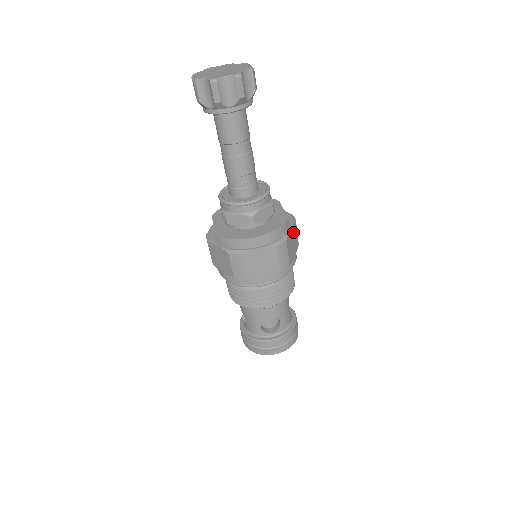
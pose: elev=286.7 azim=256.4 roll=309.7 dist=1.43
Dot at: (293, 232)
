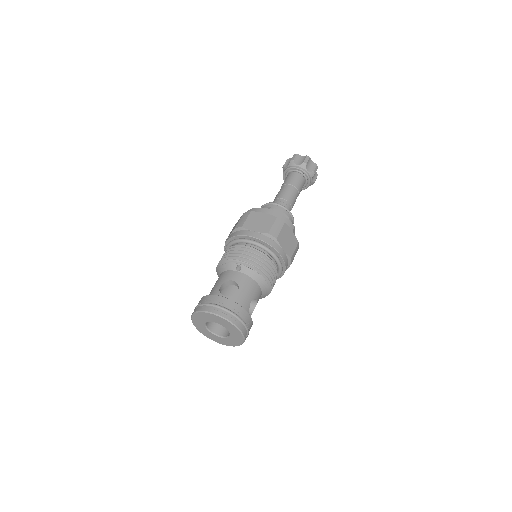
Dot at: (292, 239)
